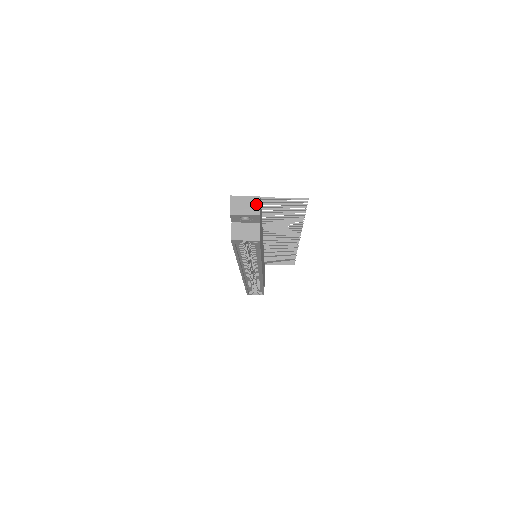
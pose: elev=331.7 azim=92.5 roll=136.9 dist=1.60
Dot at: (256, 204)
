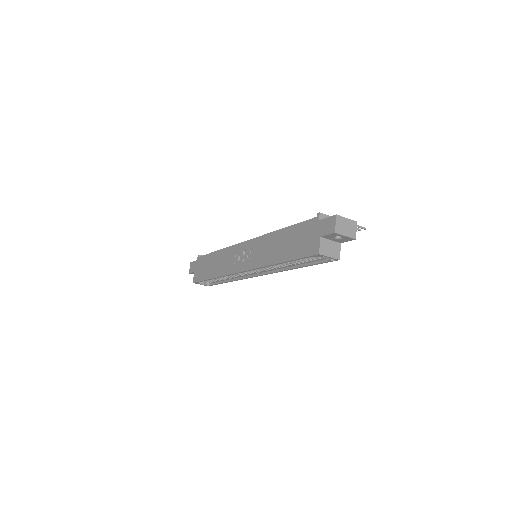
Dot at: (354, 228)
